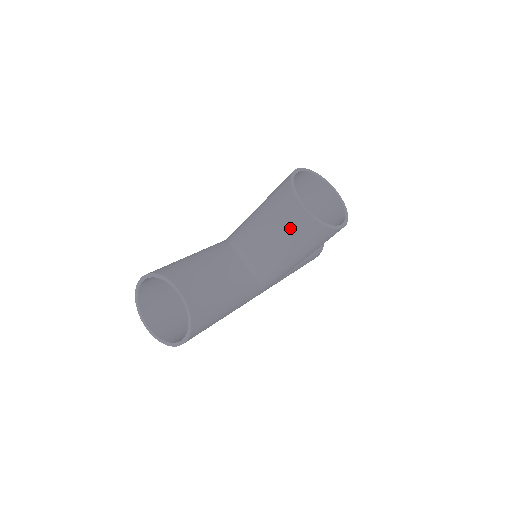
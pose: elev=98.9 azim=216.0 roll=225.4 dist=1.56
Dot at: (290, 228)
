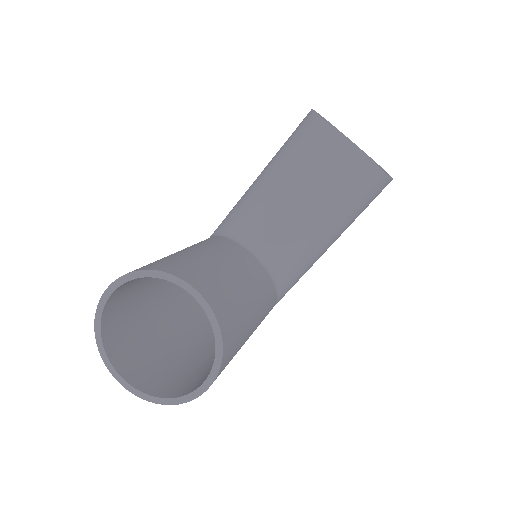
Dot at: (330, 182)
